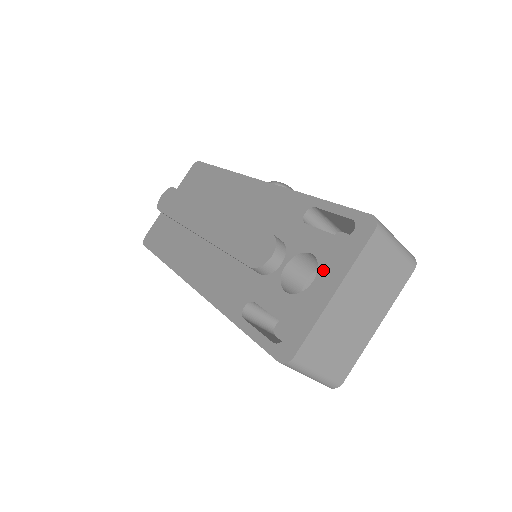
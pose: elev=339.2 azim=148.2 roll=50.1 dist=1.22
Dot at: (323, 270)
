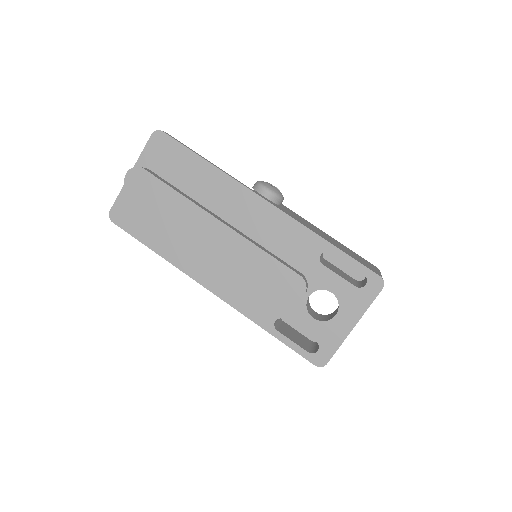
Dot at: (343, 309)
